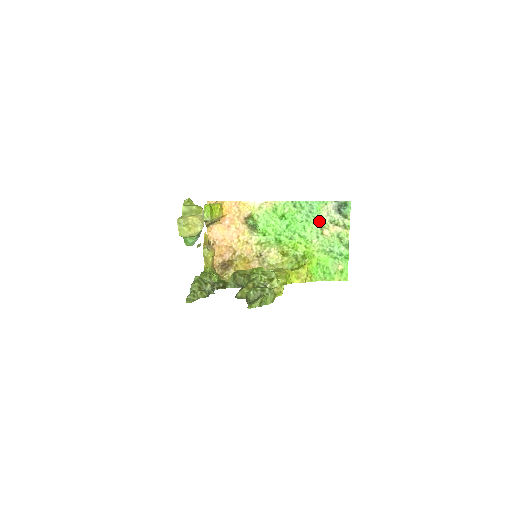
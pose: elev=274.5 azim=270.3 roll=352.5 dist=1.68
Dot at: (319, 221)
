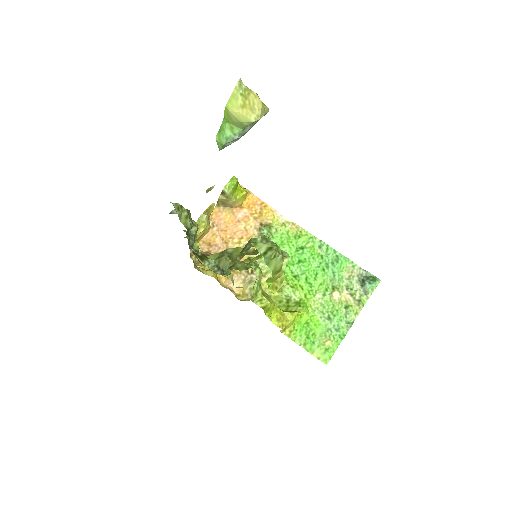
Dot at: (336, 279)
